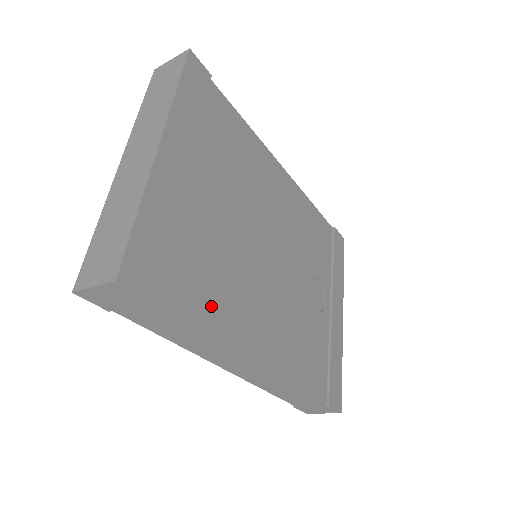
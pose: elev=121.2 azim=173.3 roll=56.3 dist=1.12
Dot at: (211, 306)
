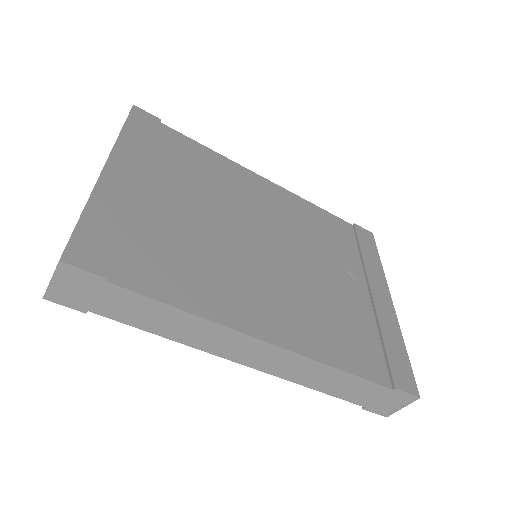
Dot at: (188, 286)
